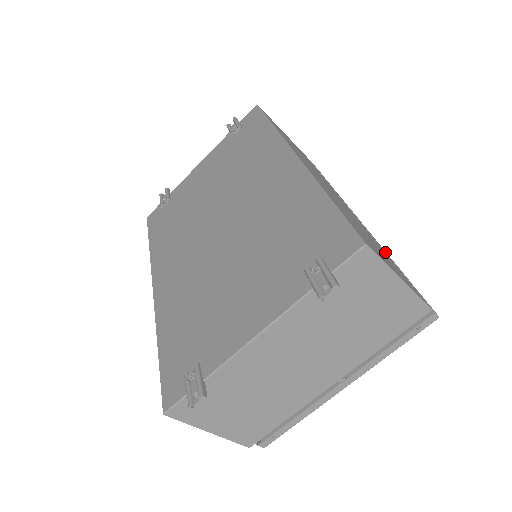
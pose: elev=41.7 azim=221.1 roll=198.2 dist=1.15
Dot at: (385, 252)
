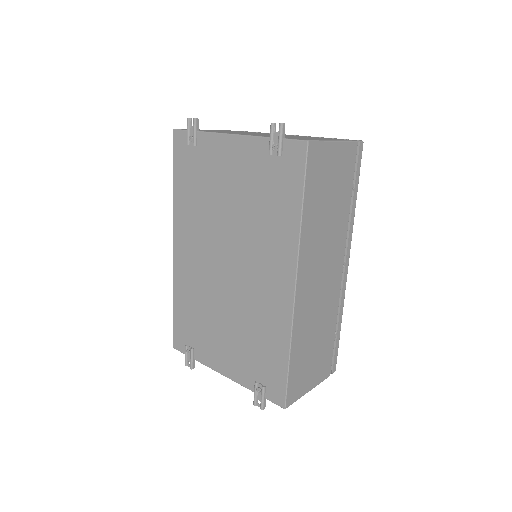
Dot at: (339, 317)
